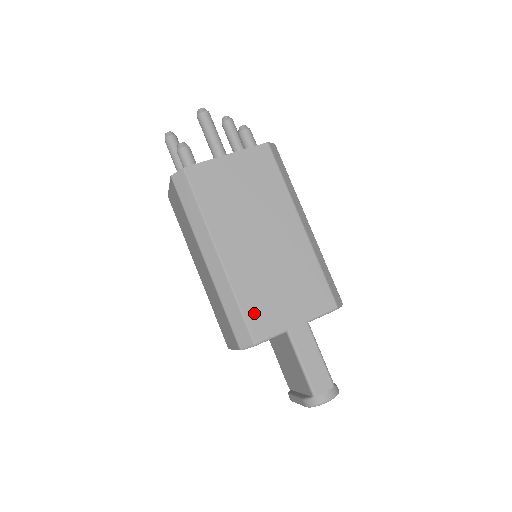
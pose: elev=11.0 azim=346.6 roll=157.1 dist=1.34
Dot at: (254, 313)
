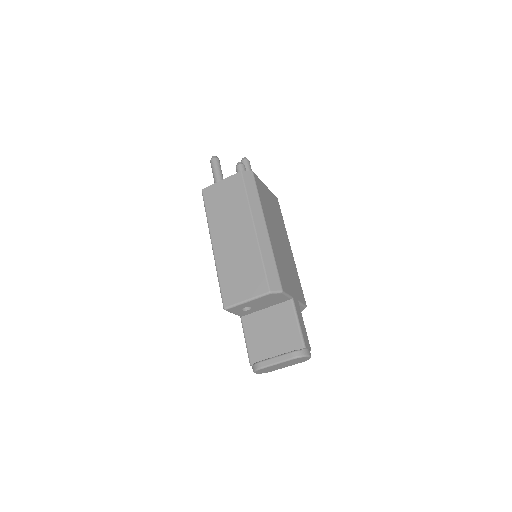
Dot at: (281, 274)
